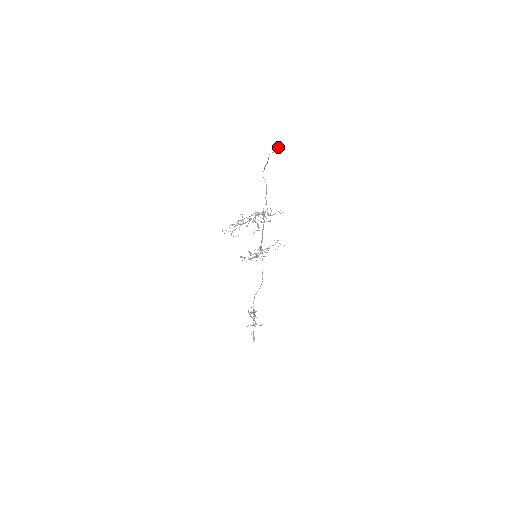
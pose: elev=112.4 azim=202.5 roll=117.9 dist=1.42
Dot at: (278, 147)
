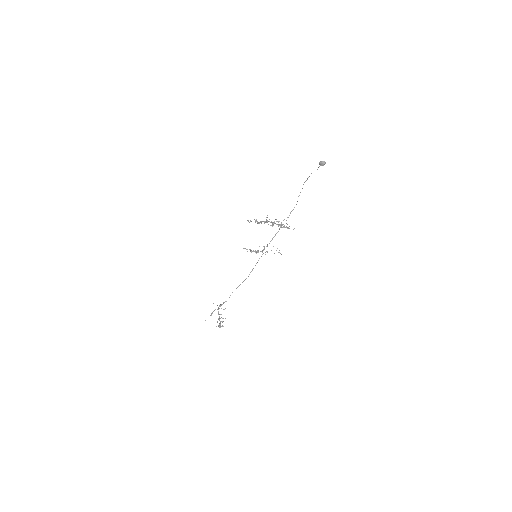
Dot at: (321, 164)
